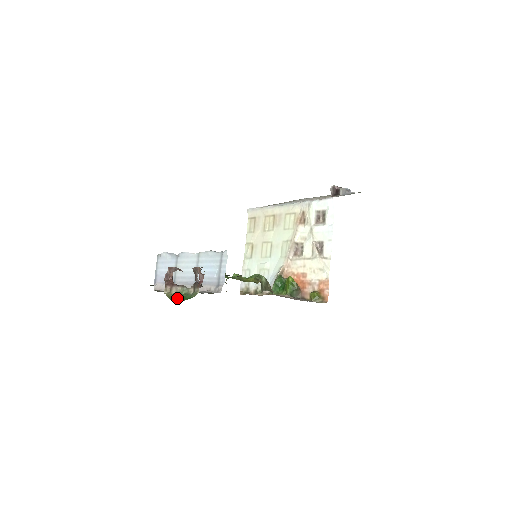
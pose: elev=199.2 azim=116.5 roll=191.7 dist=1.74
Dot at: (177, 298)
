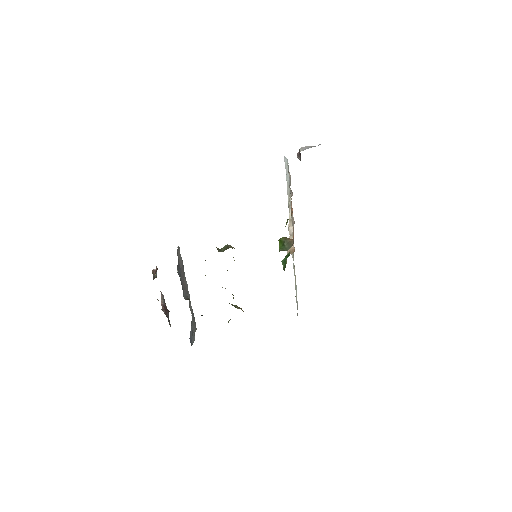
Dot at: occluded
